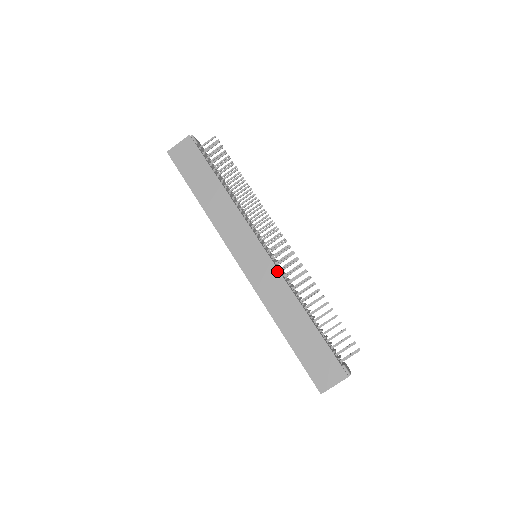
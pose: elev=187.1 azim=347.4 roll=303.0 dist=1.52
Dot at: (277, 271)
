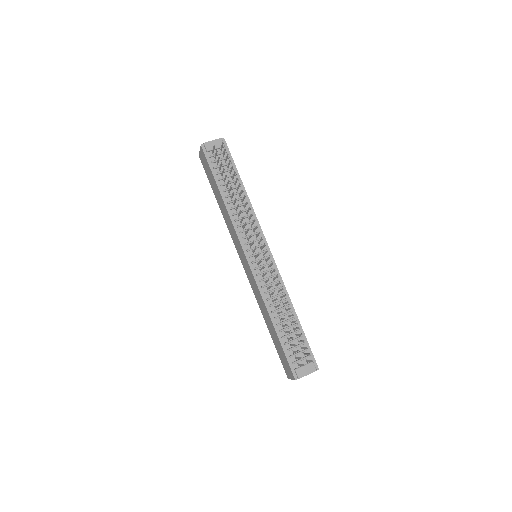
Dot at: (255, 281)
